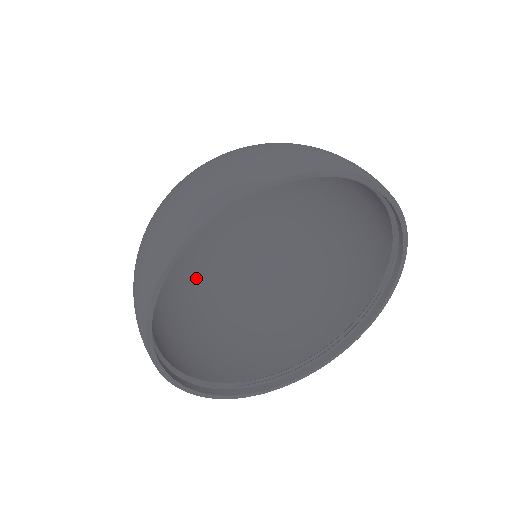
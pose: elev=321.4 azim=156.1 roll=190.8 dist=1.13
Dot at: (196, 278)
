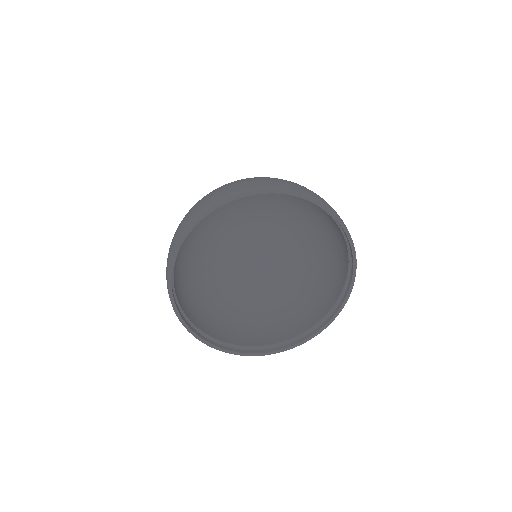
Dot at: (205, 235)
